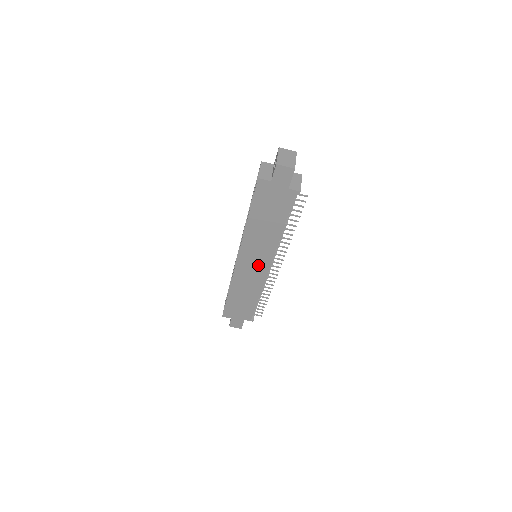
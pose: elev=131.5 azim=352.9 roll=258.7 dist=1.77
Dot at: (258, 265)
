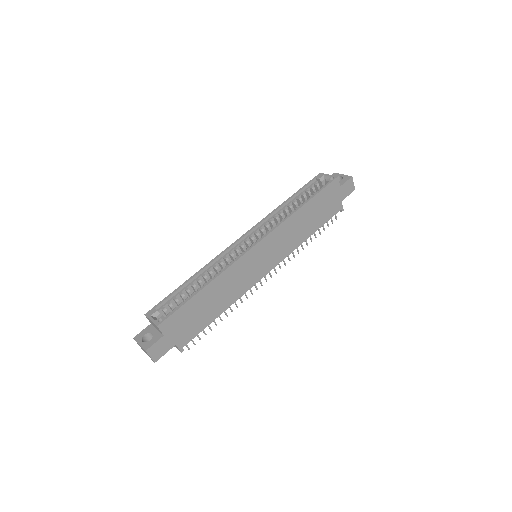
Dot at: (264, 263)
